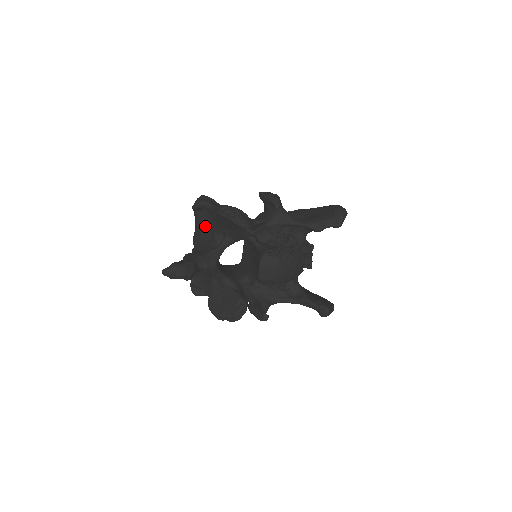
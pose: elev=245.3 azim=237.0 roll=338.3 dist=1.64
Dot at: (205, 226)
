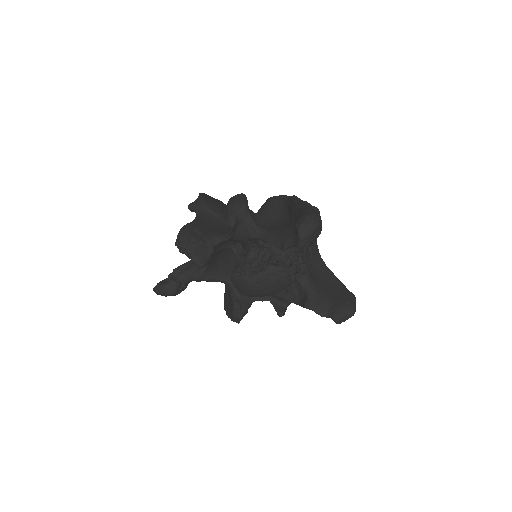
Dot at: occluded
